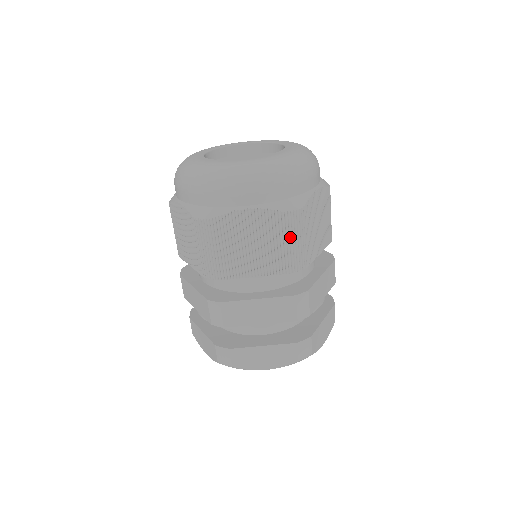
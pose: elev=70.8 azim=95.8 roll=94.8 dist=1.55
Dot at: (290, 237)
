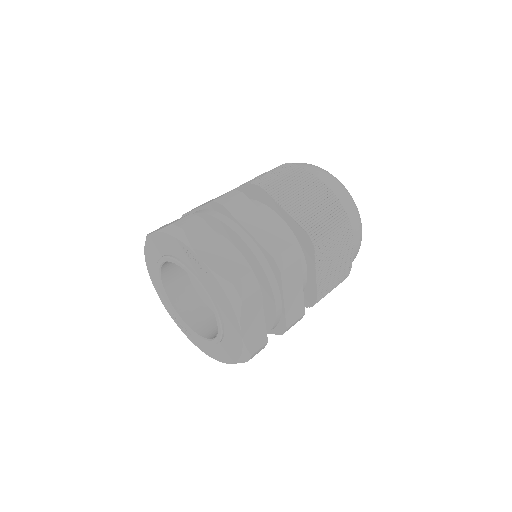
Dot at: (330, 218)
